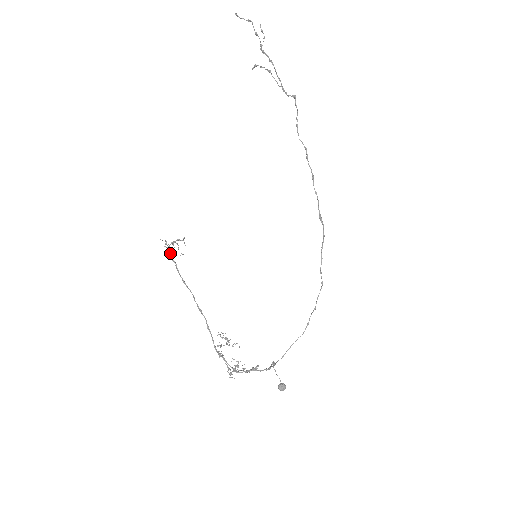
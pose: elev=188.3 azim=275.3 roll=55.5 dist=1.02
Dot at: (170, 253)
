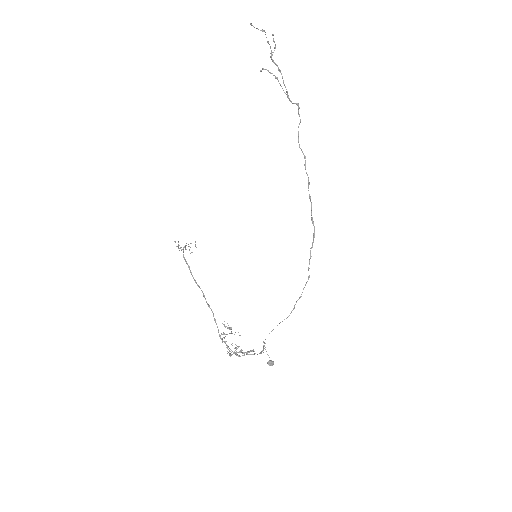
Dot at: (183, 255)
